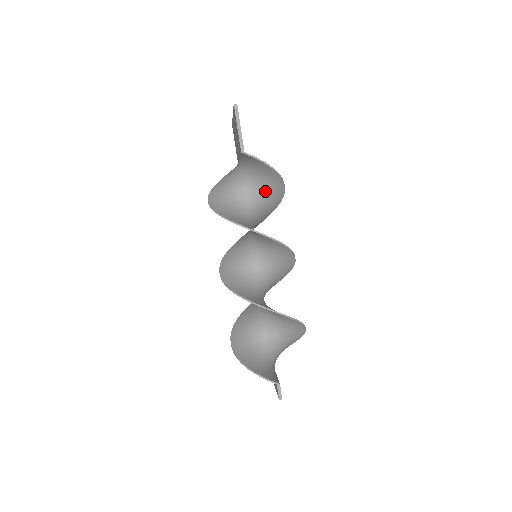
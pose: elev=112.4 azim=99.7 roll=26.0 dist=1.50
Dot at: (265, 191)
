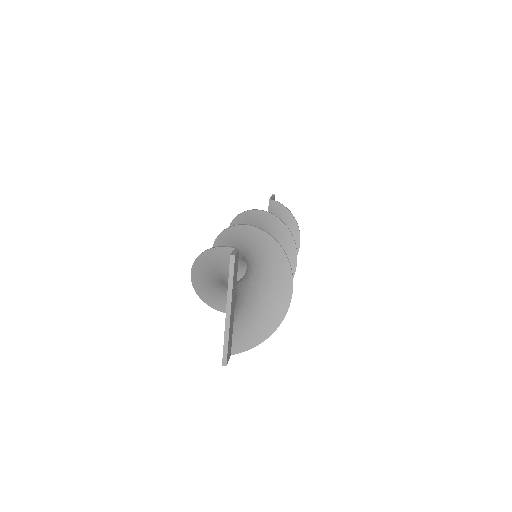
Dot at: occluded
